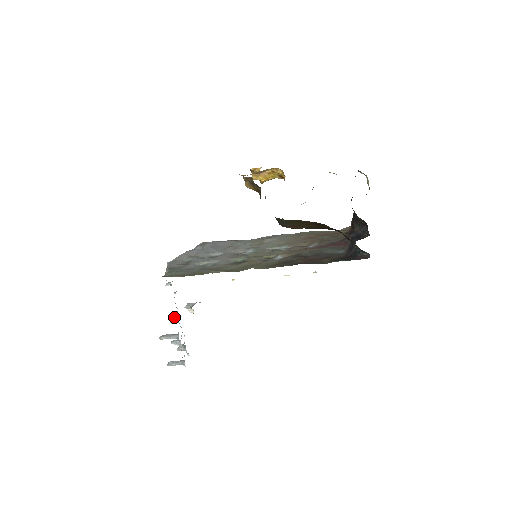
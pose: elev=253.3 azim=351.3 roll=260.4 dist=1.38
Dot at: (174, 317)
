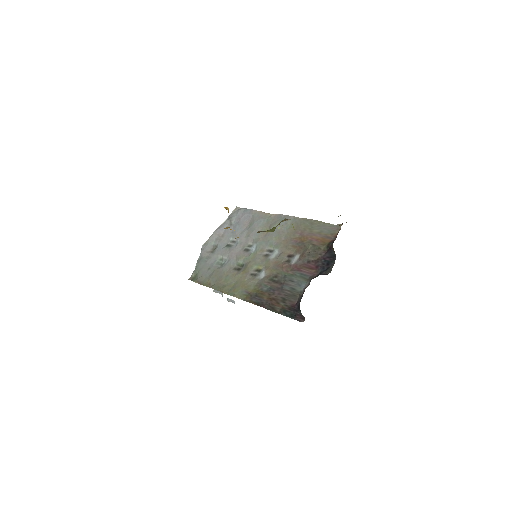
Dot at: occluded
